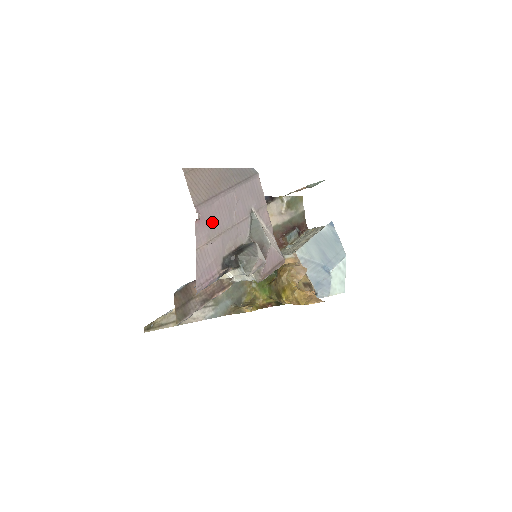
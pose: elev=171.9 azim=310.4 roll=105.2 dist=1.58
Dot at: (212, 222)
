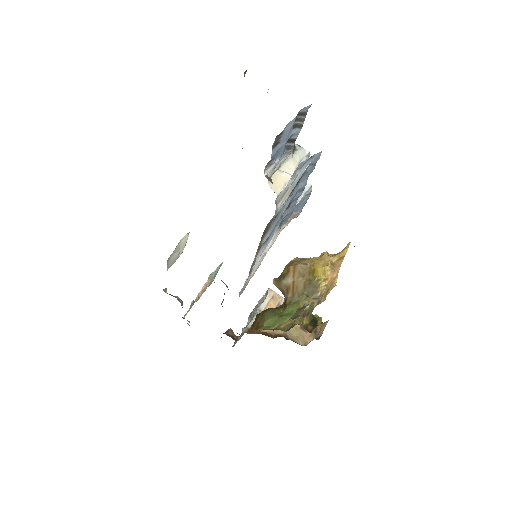
Dot at: occluded
